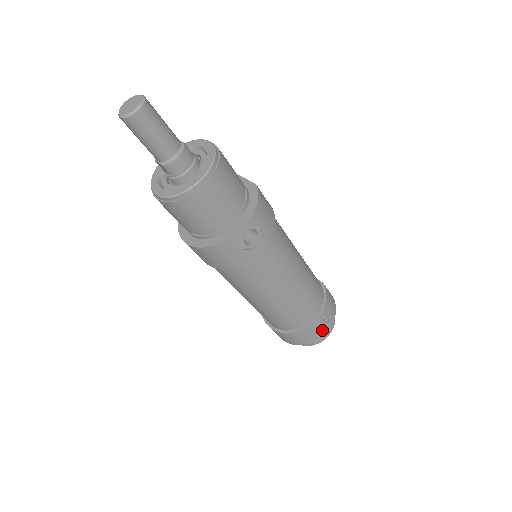
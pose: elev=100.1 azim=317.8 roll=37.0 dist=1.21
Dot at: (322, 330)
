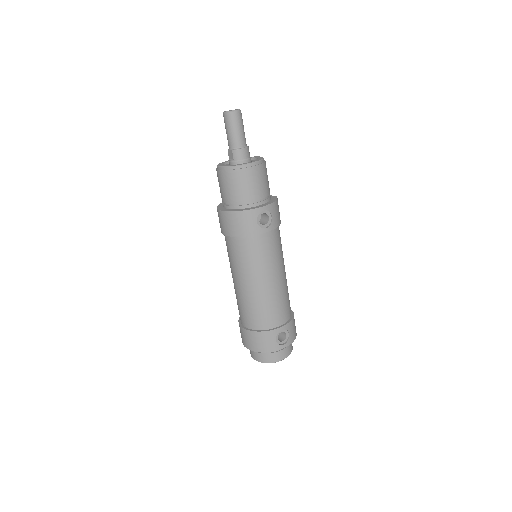
Dot at: (281, 344)
